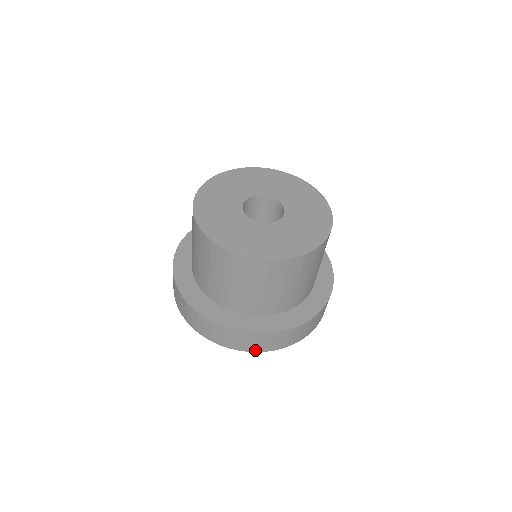
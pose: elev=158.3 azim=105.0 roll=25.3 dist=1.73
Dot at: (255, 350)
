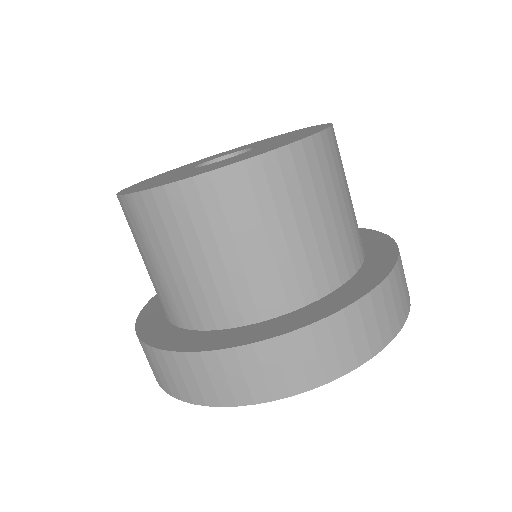
Dot at: (367, 354)
